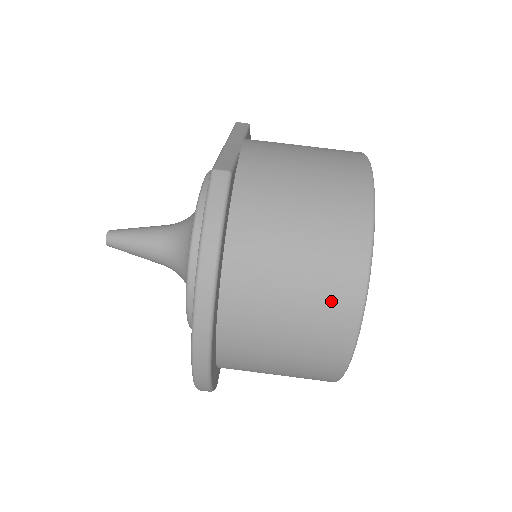
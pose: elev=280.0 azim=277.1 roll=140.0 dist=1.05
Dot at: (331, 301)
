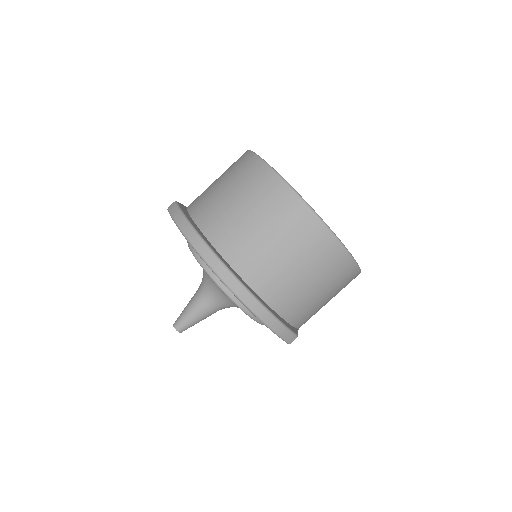
Dot at: (268, 196)
